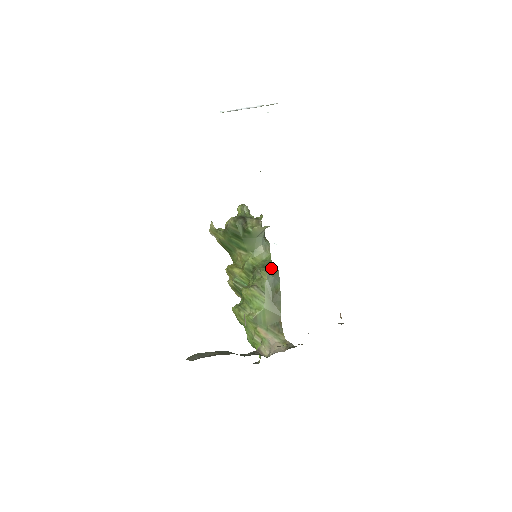
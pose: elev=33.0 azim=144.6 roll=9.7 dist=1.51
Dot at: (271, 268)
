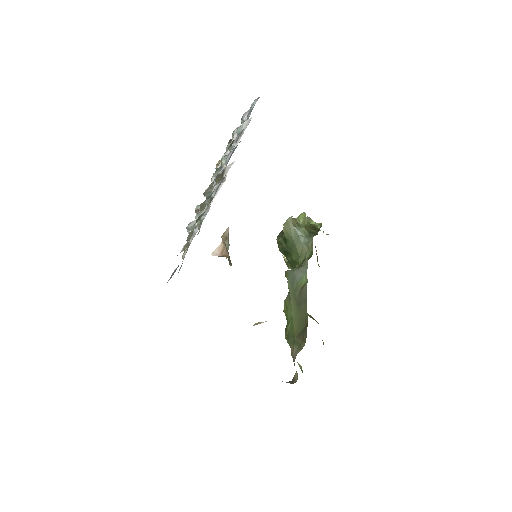
Dot at: (301, 263)
